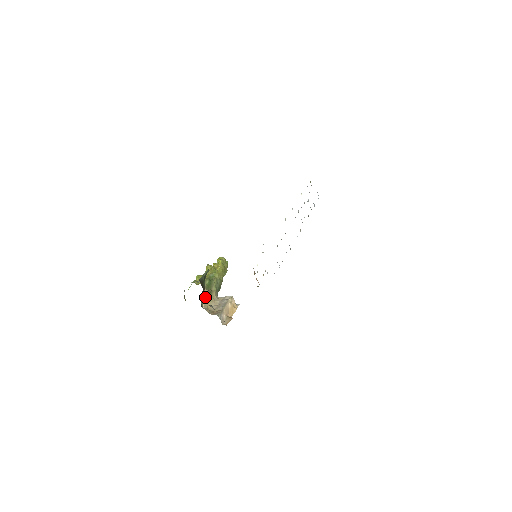
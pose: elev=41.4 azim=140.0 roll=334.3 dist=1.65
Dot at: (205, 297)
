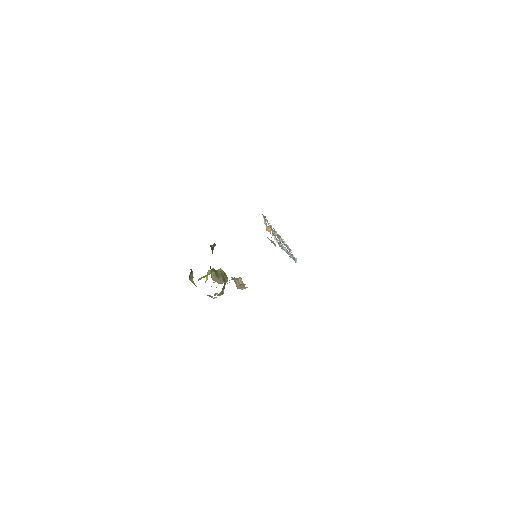
Dot at: (213, 275)
